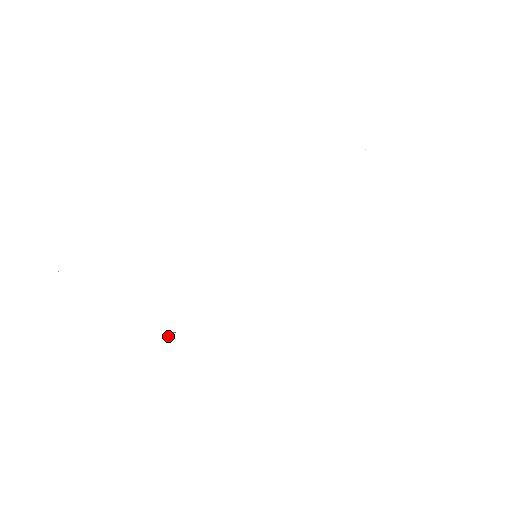
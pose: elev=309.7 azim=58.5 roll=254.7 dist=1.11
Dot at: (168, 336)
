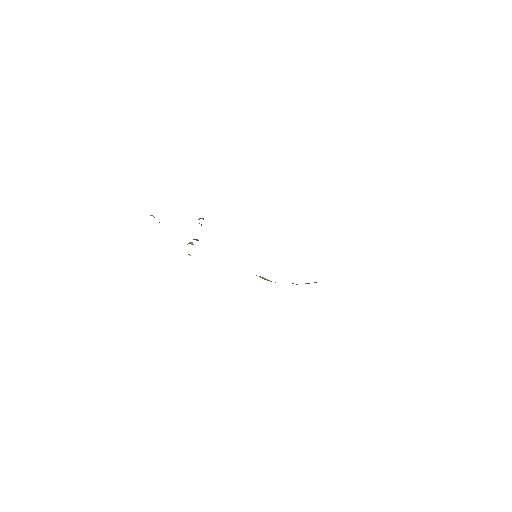
Dot at: (189, 242)
